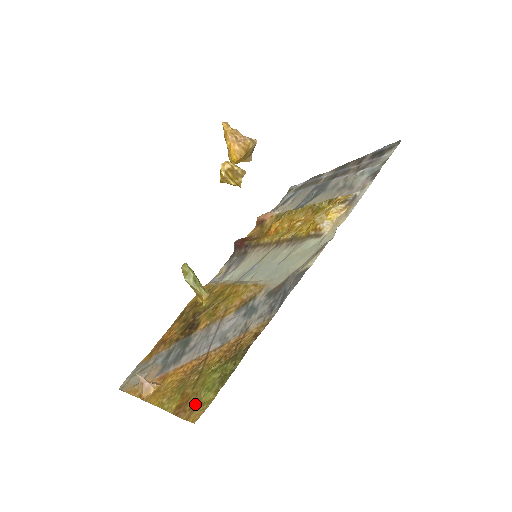
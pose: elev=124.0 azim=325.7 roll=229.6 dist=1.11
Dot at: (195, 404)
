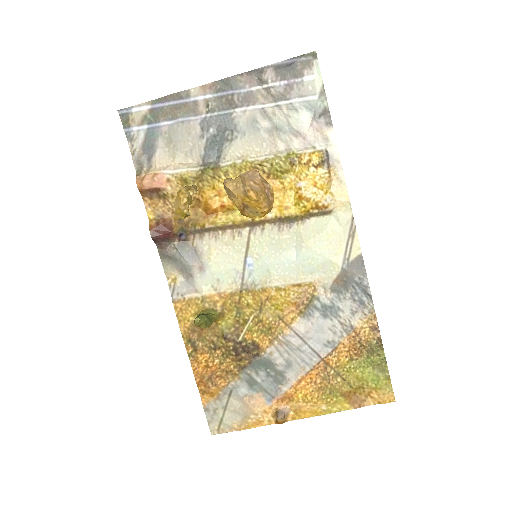
Dot at: (370, 393)
